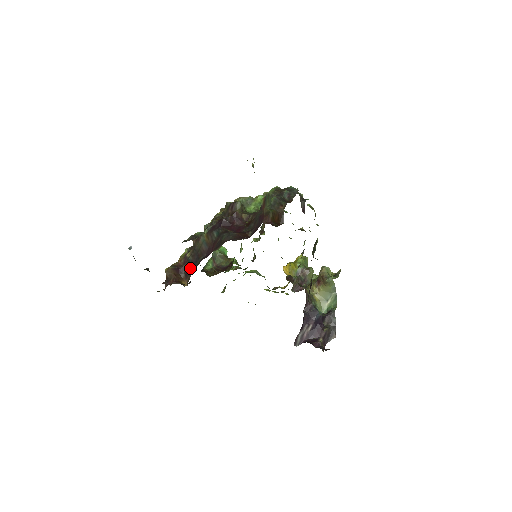
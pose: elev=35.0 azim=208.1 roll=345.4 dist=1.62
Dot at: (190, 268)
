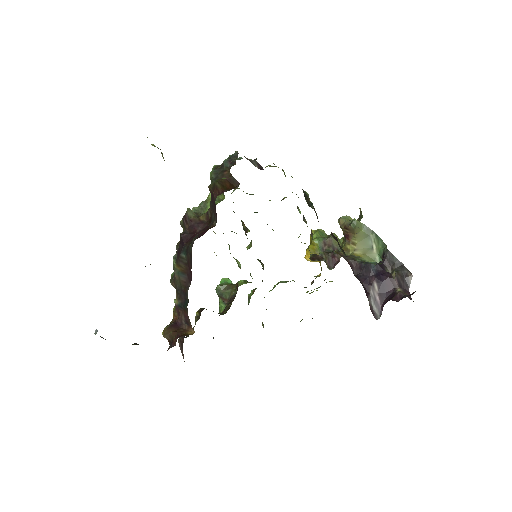
Dot at: (185, 312)
